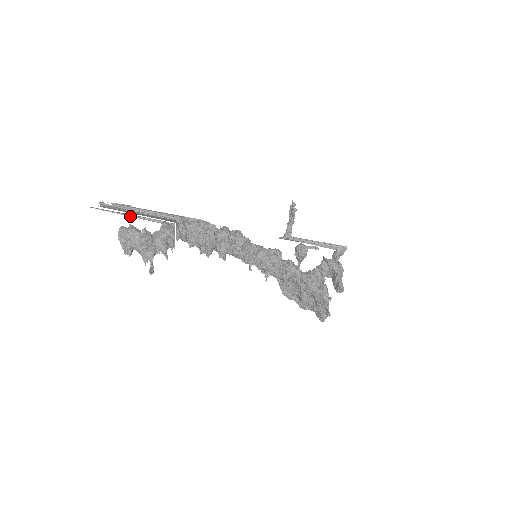
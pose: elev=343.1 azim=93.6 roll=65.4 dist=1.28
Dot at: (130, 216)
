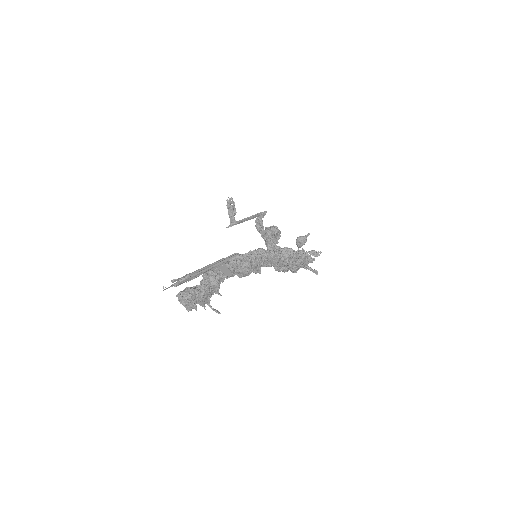
Dot at: occluded
